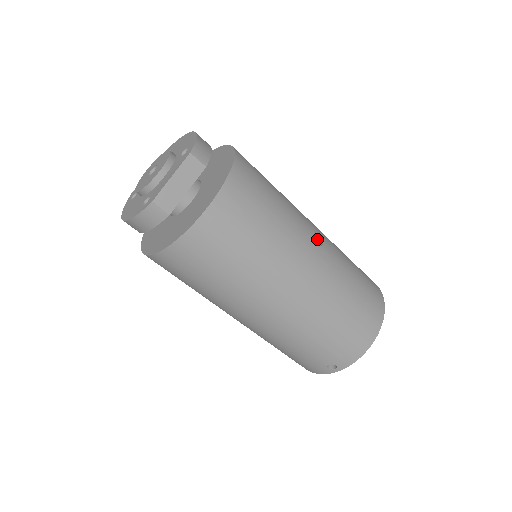
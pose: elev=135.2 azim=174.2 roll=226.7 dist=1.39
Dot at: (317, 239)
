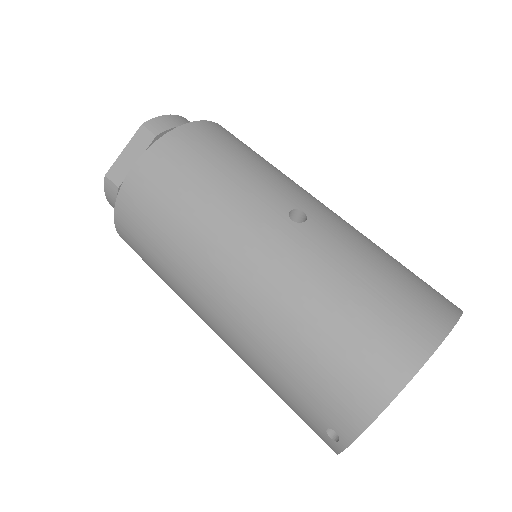
Dot at: (304, 218)
